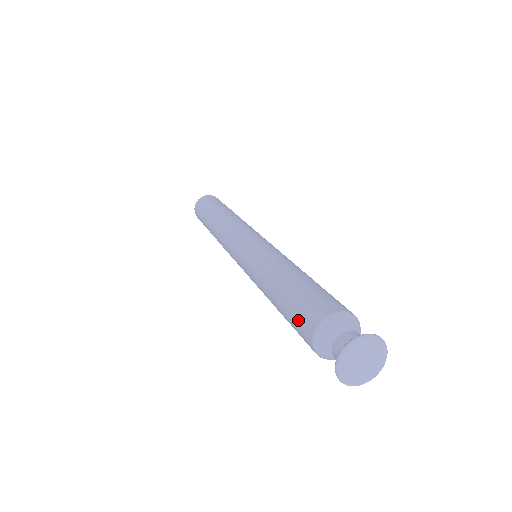
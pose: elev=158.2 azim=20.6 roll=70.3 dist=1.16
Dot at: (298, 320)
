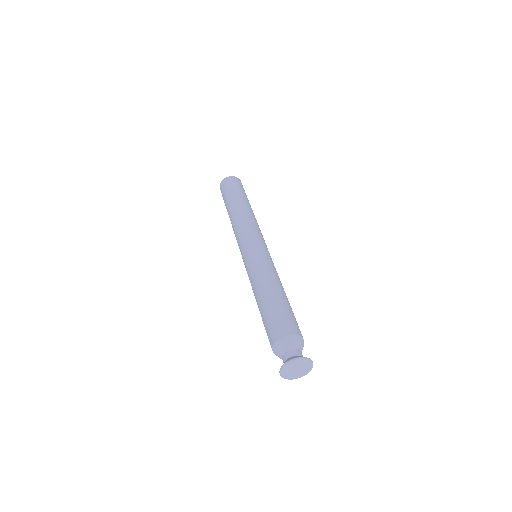
Dot at: occluded
